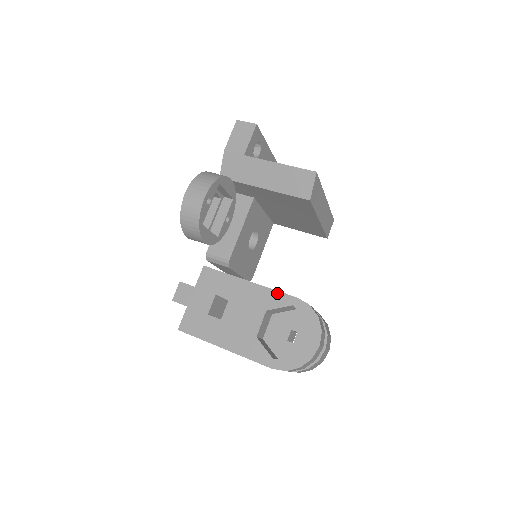
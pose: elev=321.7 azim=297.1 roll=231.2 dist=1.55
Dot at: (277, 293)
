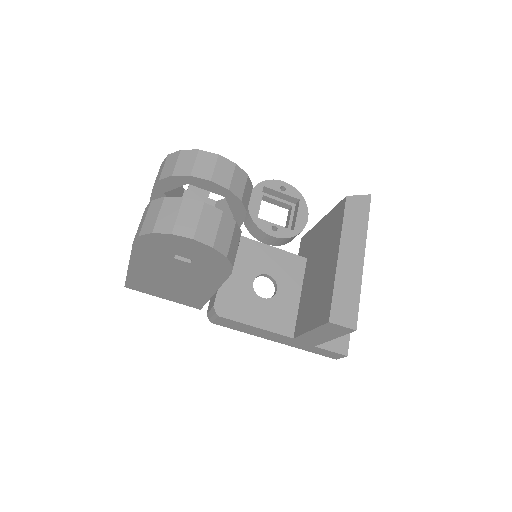
Dot at: occluded
